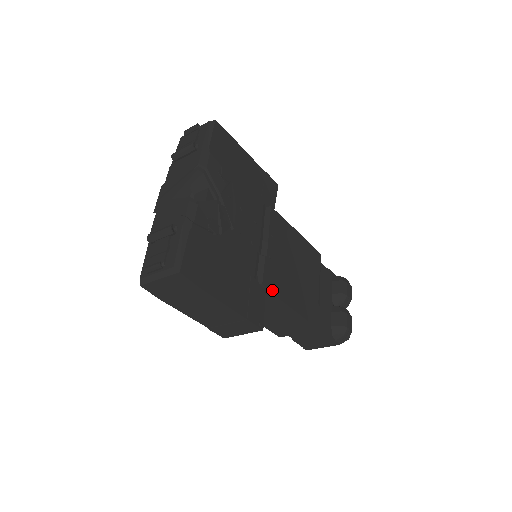
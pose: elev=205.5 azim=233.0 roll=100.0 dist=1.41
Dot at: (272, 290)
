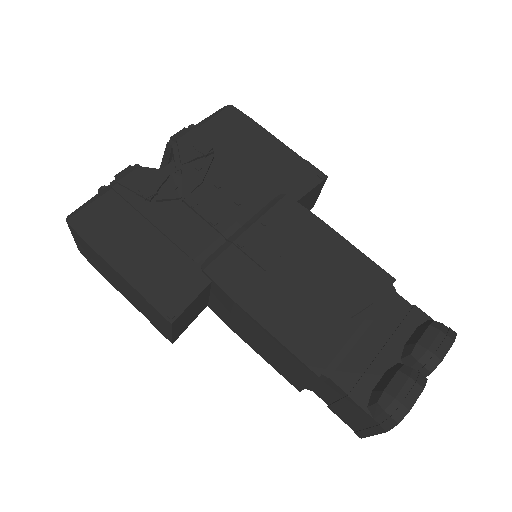
Dot at: (221, 284)
